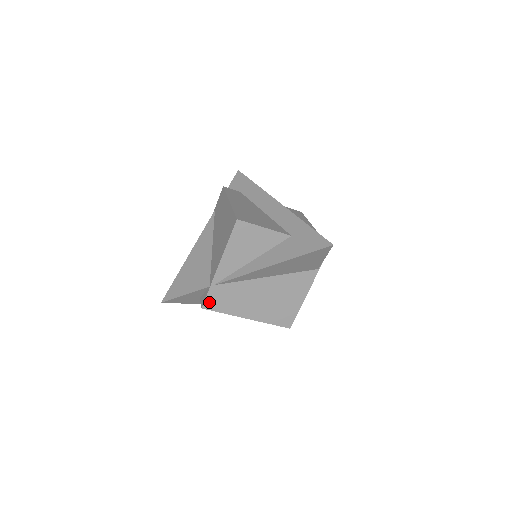
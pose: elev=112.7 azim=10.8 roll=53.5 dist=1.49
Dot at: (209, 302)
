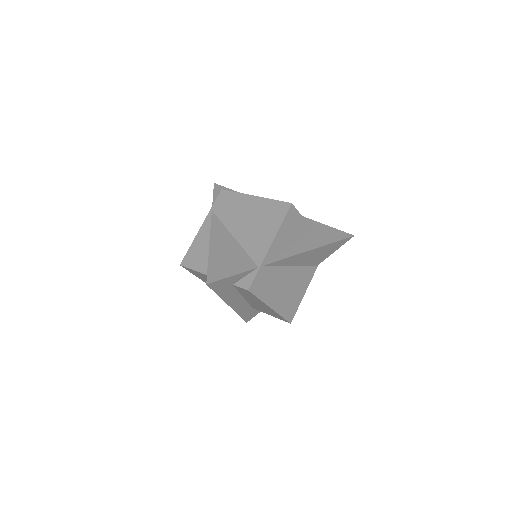
Dot at: (254, 284)
